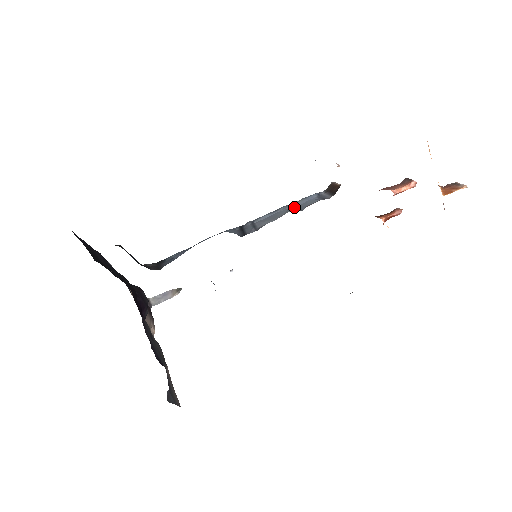
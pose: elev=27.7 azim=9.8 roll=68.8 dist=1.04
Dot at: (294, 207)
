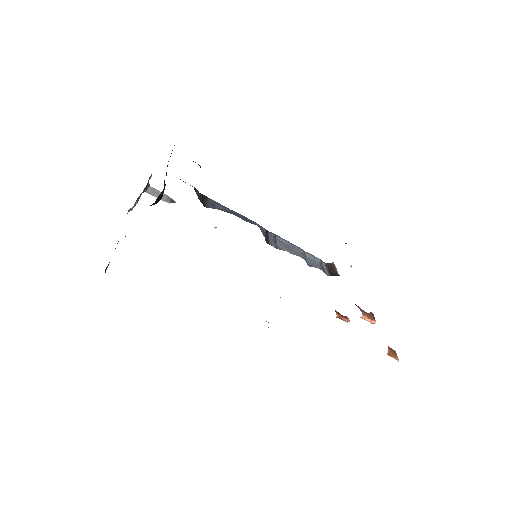
Dot at: (304, 255)
